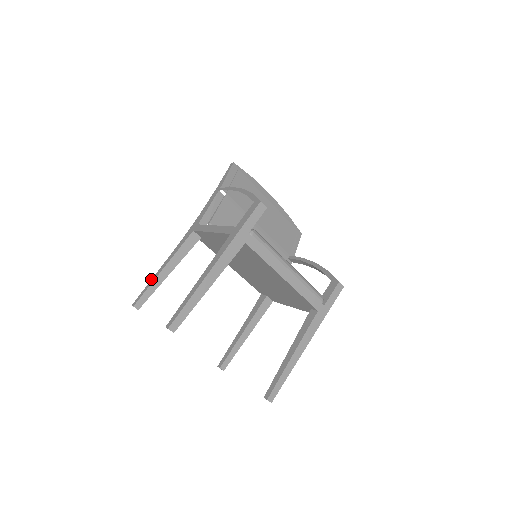
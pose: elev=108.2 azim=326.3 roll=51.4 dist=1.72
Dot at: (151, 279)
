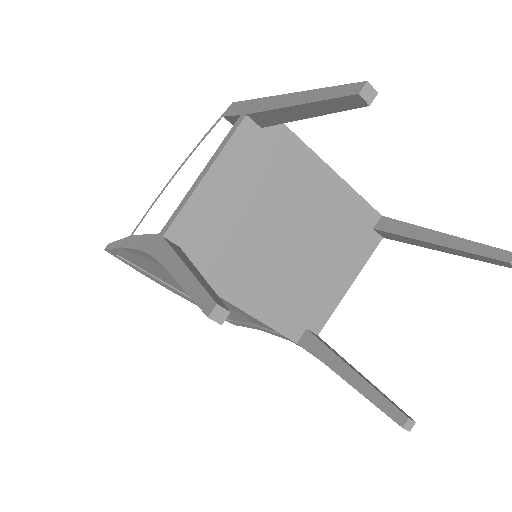
Dot at: occluded
